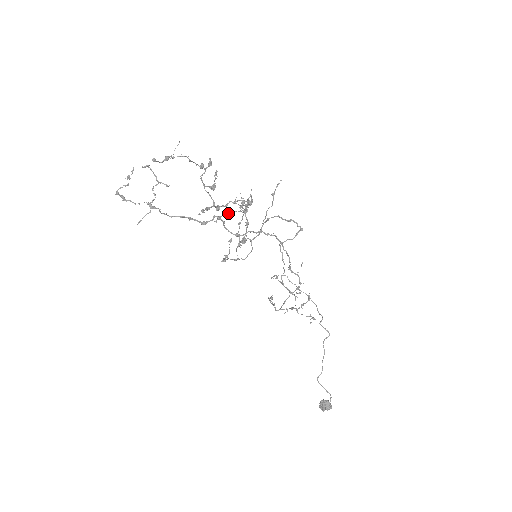
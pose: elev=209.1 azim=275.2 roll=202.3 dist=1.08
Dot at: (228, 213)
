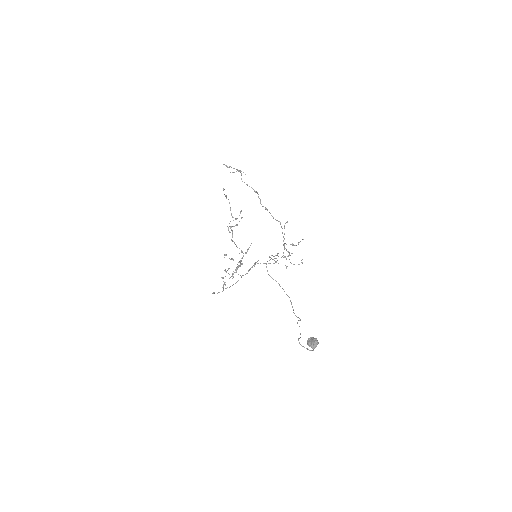
Dot at: (229, 258)
